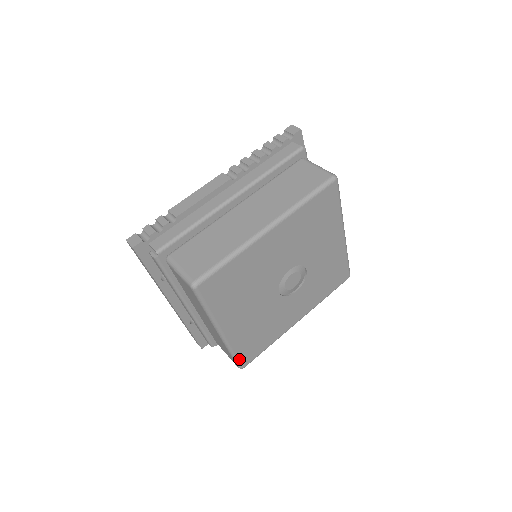
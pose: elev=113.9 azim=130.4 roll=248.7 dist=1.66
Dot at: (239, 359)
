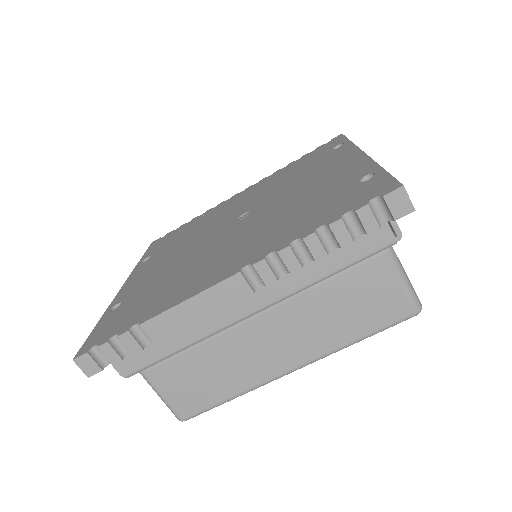
Dot at: occluded
